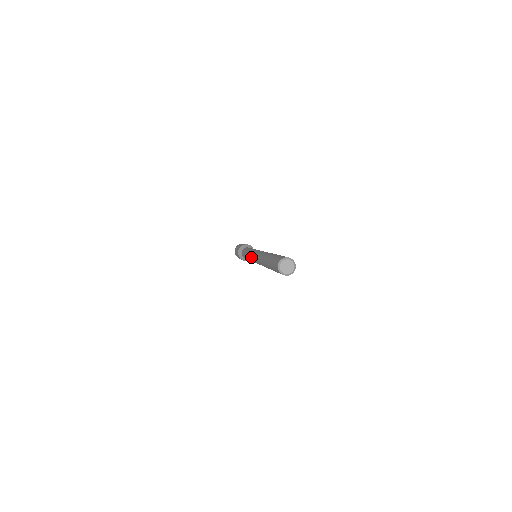
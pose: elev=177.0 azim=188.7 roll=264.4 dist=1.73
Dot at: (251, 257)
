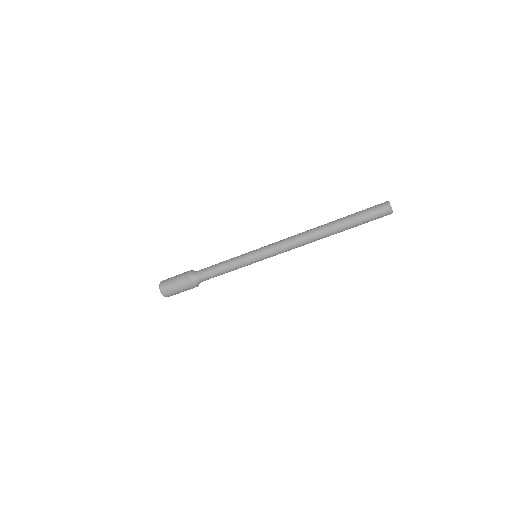
Dot at: (264, 249)
